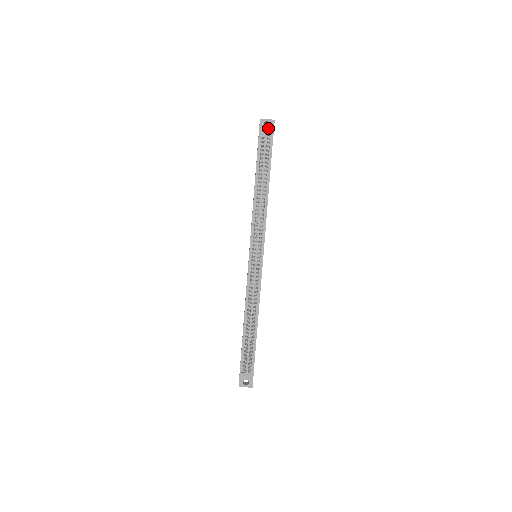
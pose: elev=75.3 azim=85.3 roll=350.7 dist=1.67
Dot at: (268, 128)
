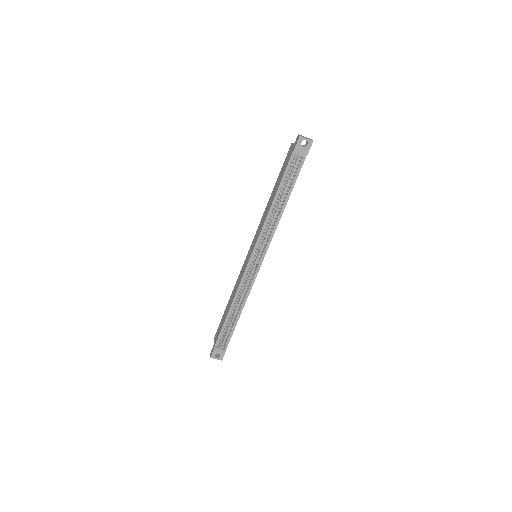
Dot at: (304, 147)
